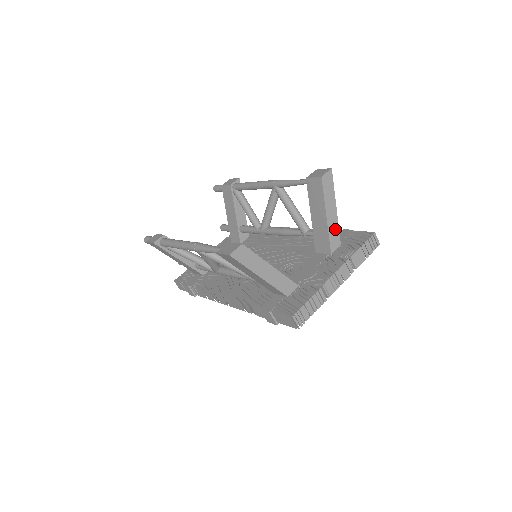
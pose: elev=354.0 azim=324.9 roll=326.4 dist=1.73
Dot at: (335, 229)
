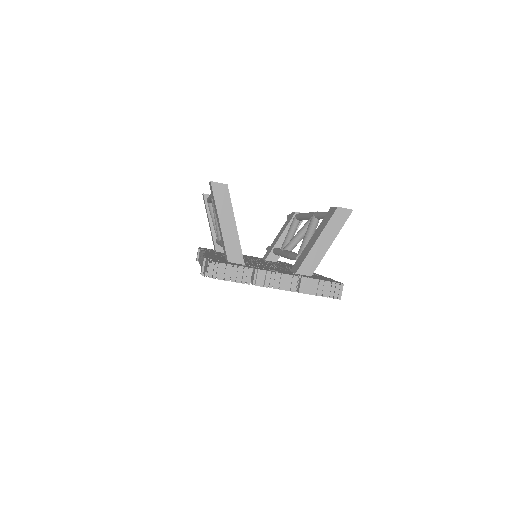
Dot at: (316, 258)
